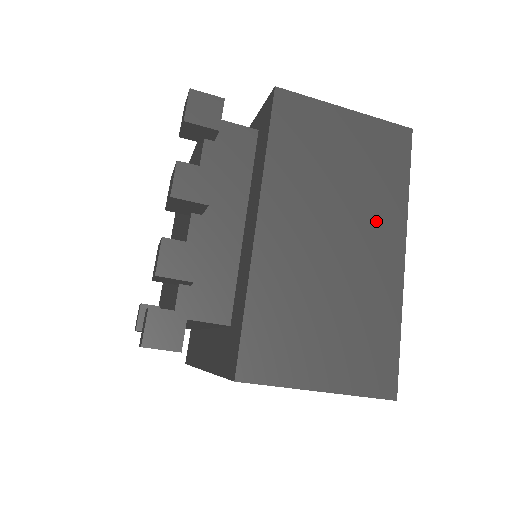
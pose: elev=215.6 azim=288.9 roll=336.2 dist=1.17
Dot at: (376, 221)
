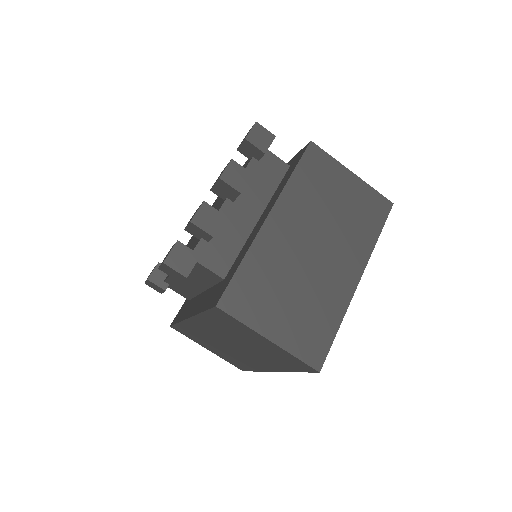
Dot at: (348, 250)
